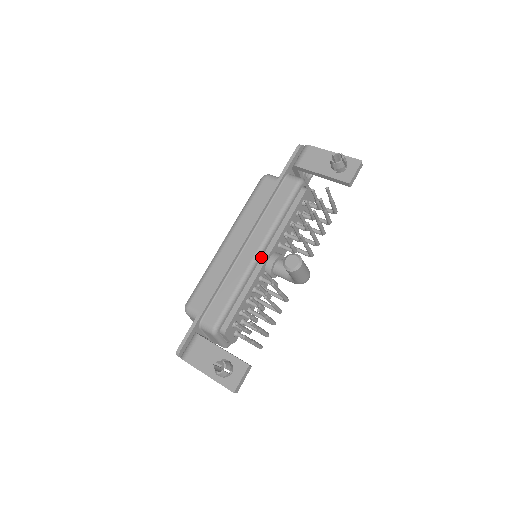
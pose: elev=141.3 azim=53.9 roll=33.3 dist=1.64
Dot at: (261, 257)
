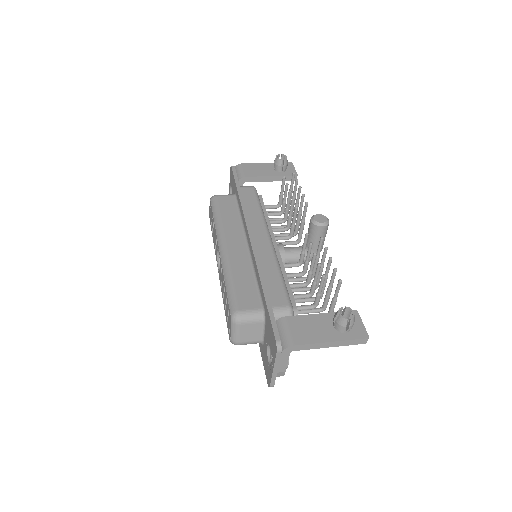
Dot at: occluded
